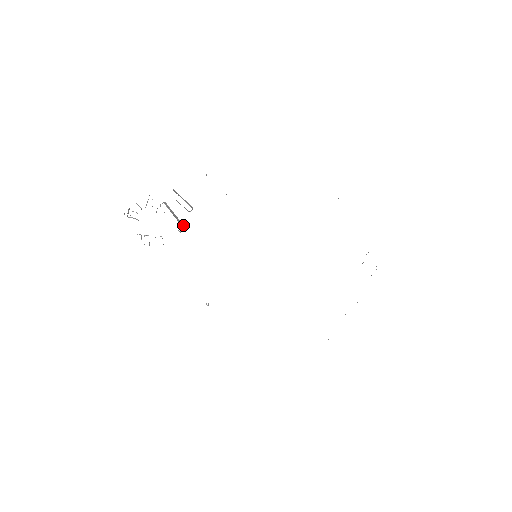
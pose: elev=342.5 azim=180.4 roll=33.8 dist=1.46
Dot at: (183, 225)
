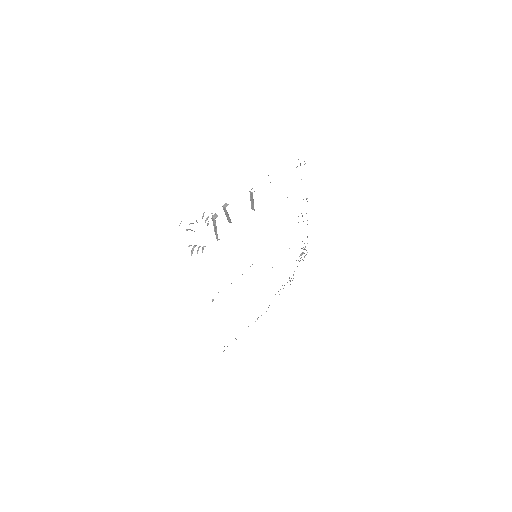
Dot at: occluded
